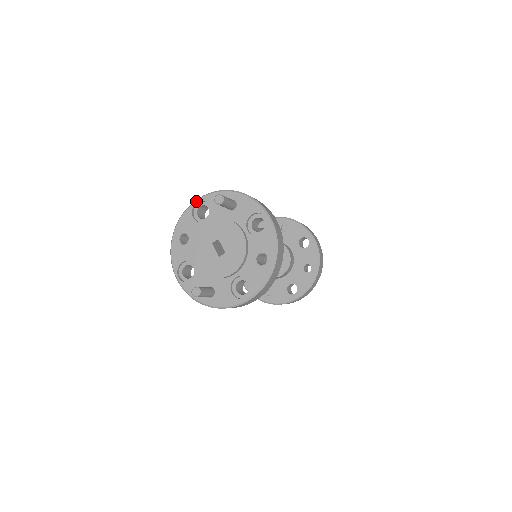
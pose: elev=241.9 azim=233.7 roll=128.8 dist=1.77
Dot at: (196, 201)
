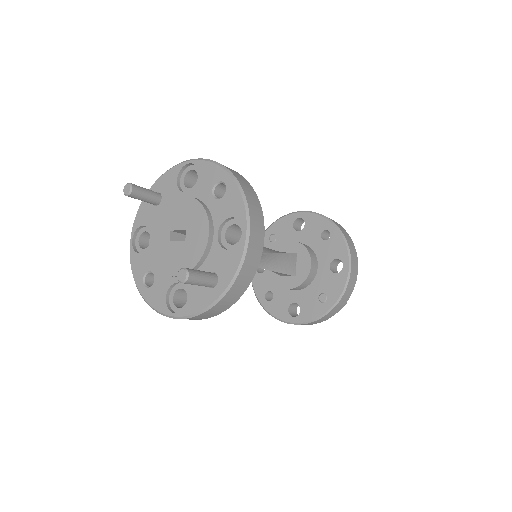
Dot at: (130, 240)
